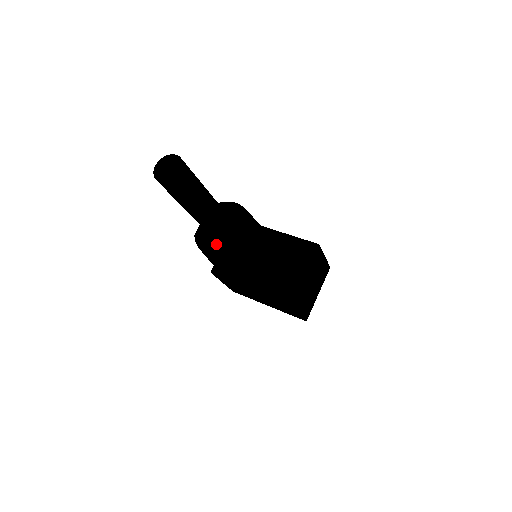
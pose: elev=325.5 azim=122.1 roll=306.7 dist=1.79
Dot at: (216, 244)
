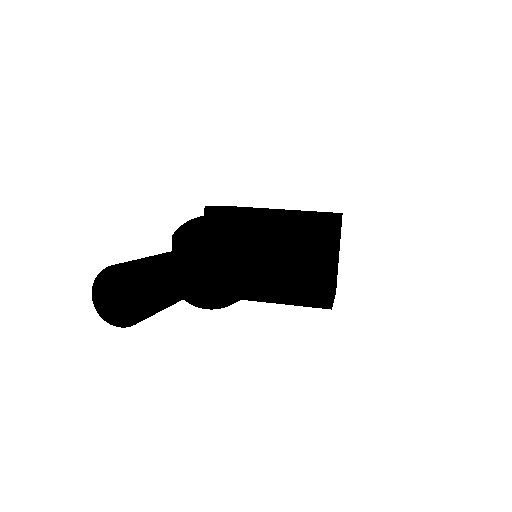
Dot at: (211, 291)
